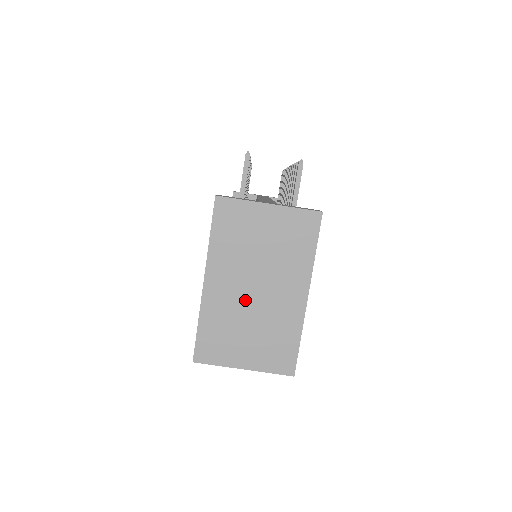
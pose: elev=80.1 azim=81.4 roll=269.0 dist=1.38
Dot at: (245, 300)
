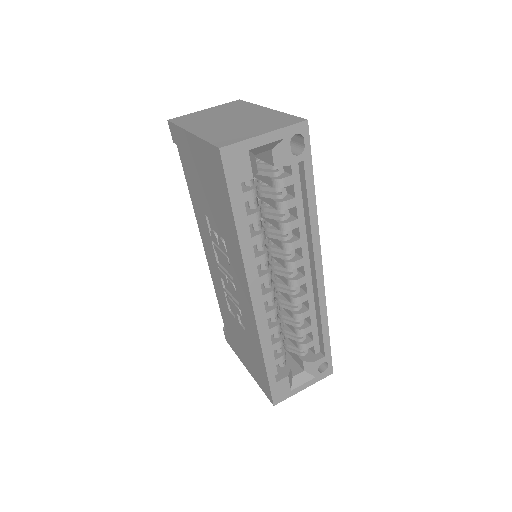
Dot at: (228, 124)
